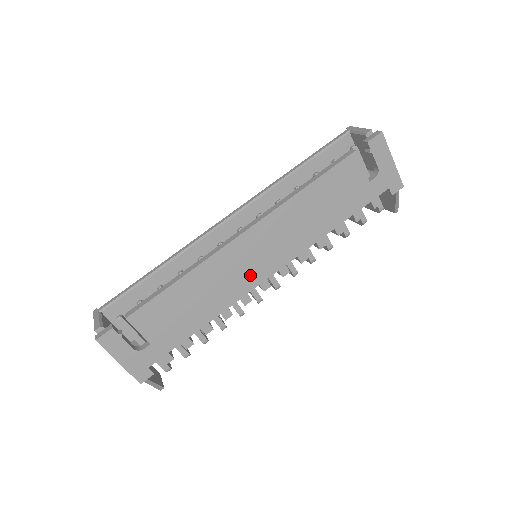
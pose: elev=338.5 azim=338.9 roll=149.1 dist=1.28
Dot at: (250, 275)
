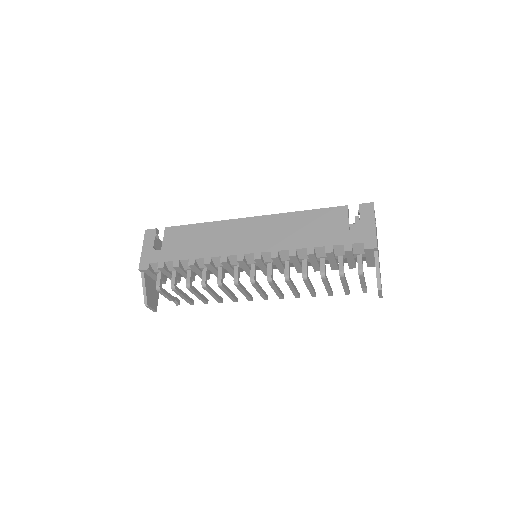
Dot at: (236, 245)
